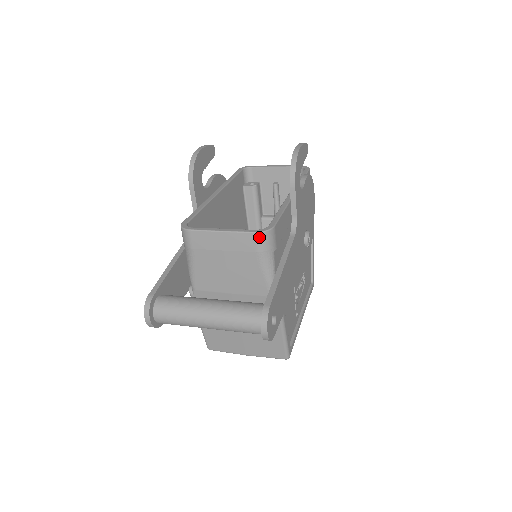
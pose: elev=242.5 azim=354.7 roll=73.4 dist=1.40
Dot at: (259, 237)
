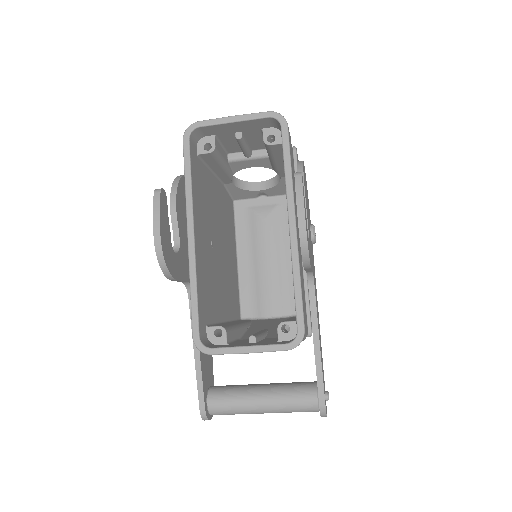
Dot at: occluded
